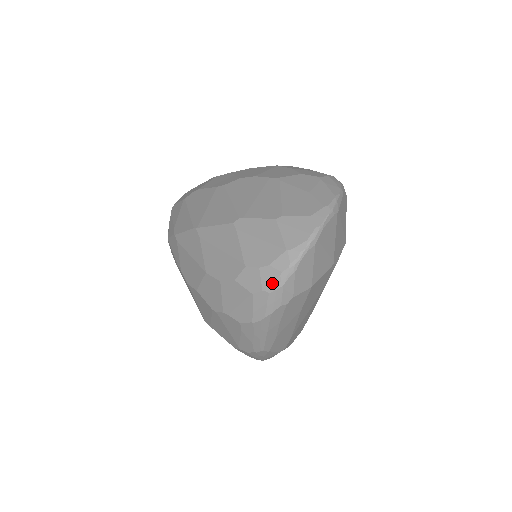
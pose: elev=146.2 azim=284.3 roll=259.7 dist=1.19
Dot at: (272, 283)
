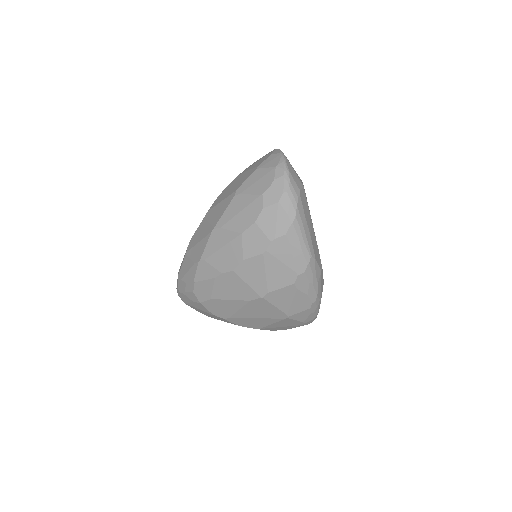
Dot at: (284, 185)
